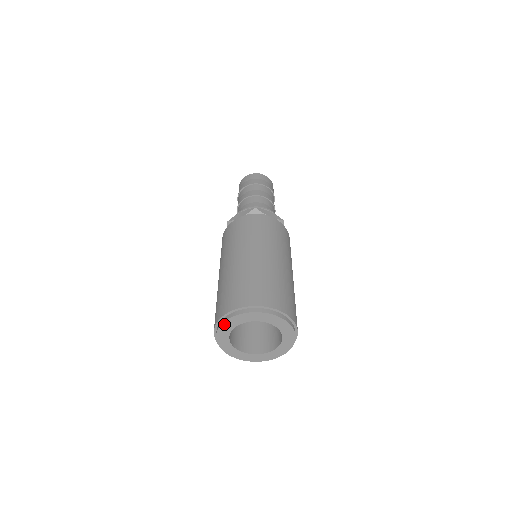
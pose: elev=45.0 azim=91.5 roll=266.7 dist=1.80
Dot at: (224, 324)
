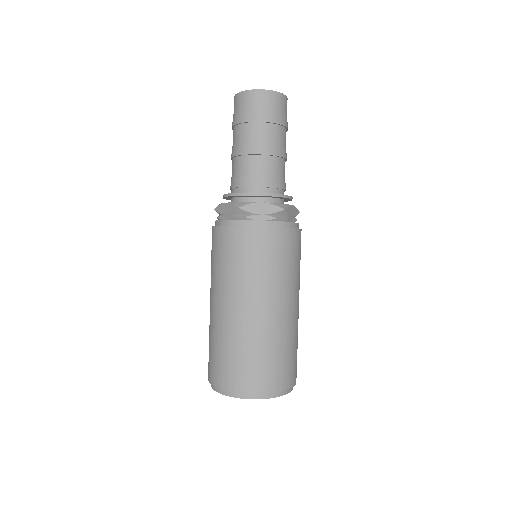
Dot at: occluded
